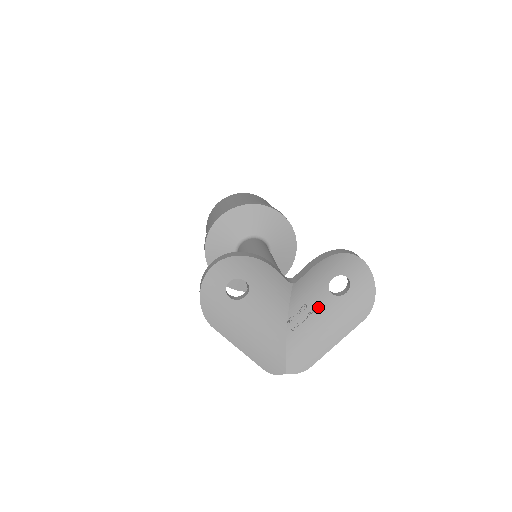
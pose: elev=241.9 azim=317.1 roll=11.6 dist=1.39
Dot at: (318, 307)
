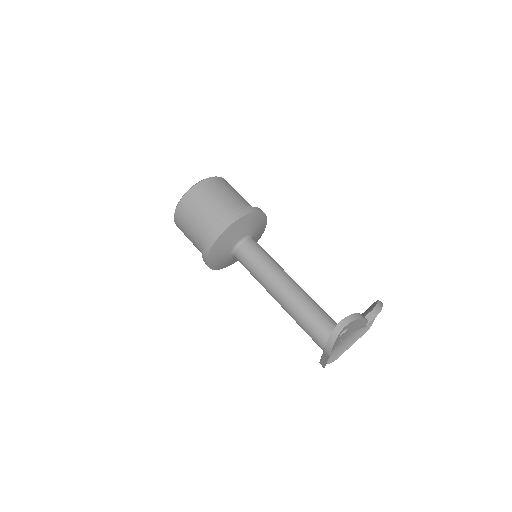
Dot at: occluded
